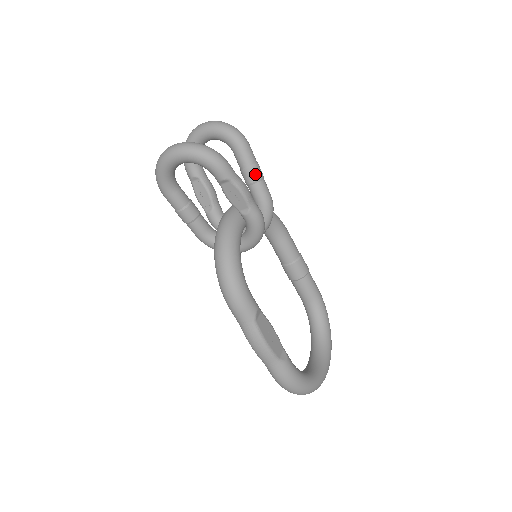
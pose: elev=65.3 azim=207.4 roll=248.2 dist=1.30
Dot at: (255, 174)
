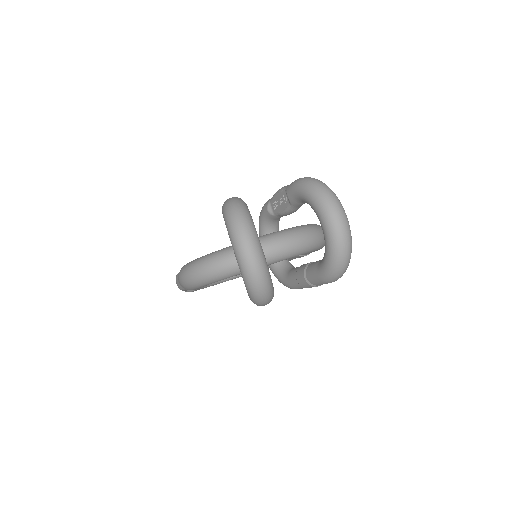
Dot at: (306, 286)
